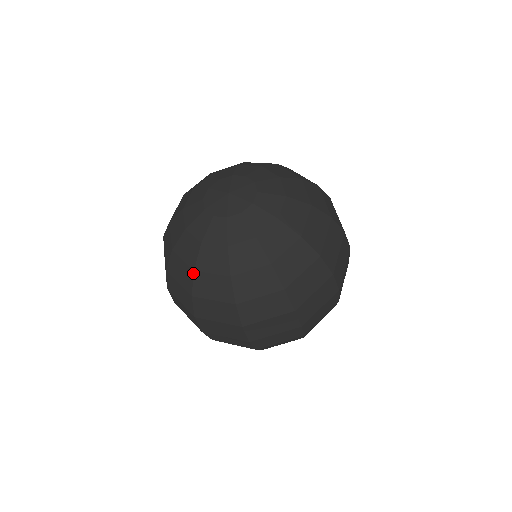
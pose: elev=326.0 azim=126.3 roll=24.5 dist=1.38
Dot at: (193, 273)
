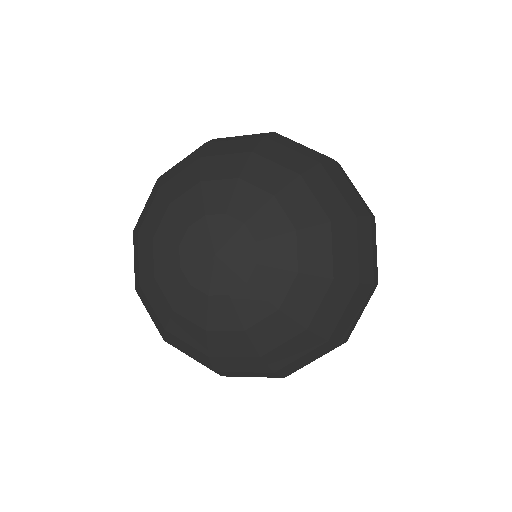
Dot at: (164, 330)
